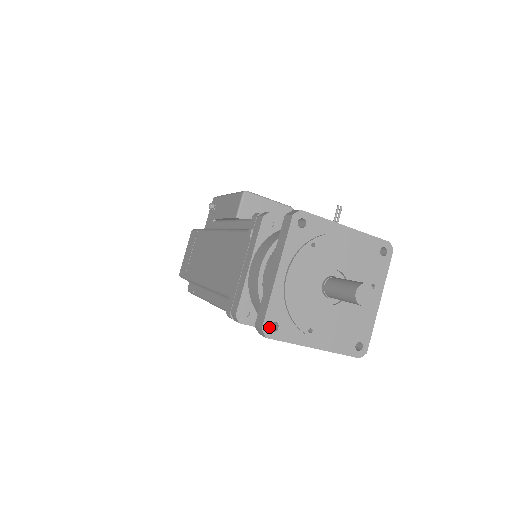
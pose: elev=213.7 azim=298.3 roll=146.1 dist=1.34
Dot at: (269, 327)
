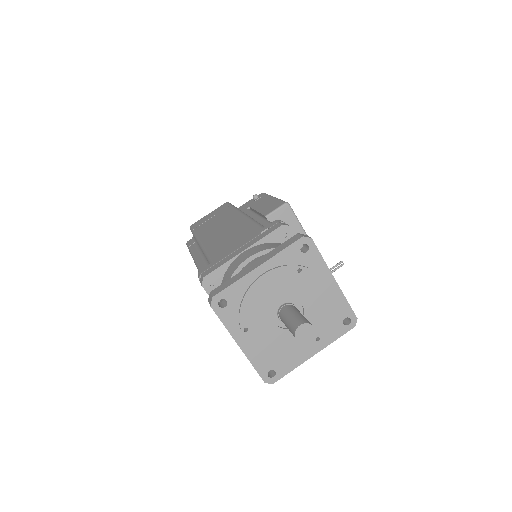
Dot at: (219, 300)
